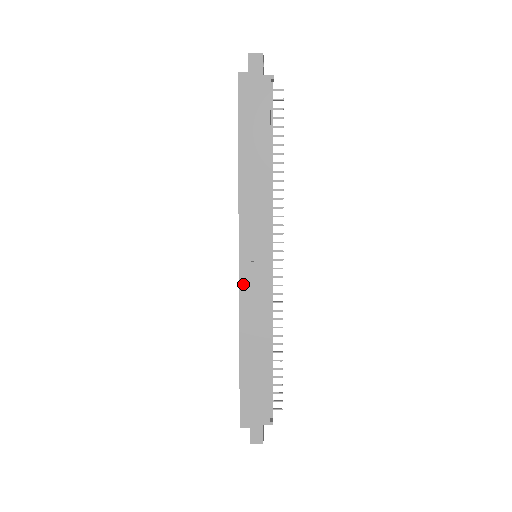
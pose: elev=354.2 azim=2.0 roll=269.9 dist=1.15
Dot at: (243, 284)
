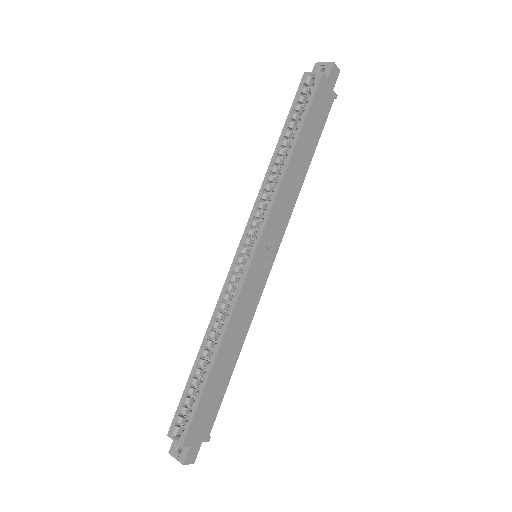
Dot at: (247, 284)
